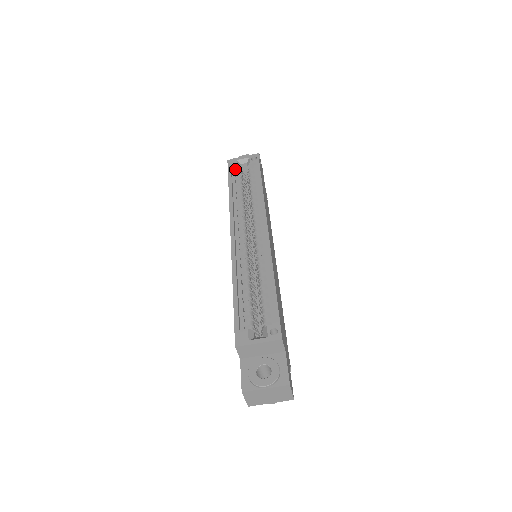
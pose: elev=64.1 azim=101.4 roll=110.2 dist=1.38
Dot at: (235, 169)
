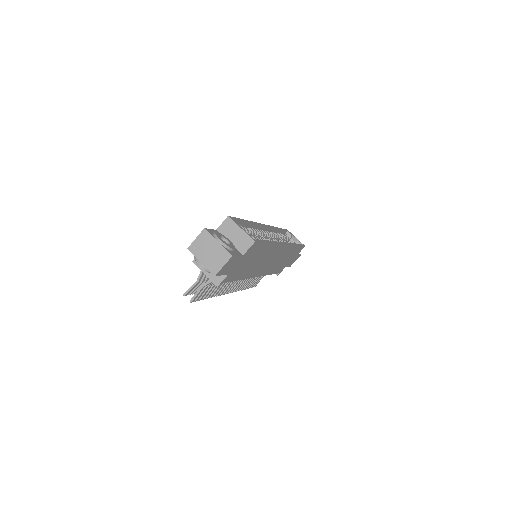
Dot at: (287, 235)
